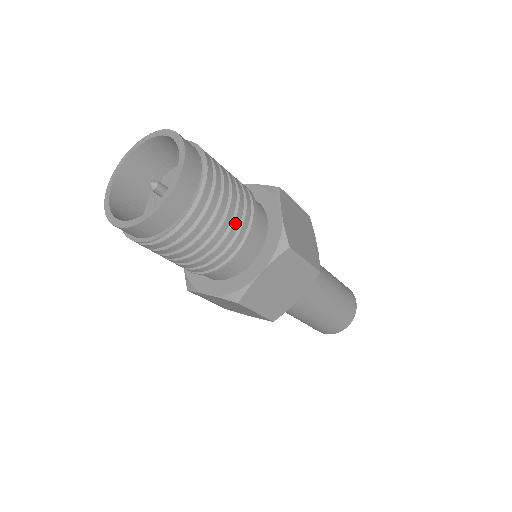
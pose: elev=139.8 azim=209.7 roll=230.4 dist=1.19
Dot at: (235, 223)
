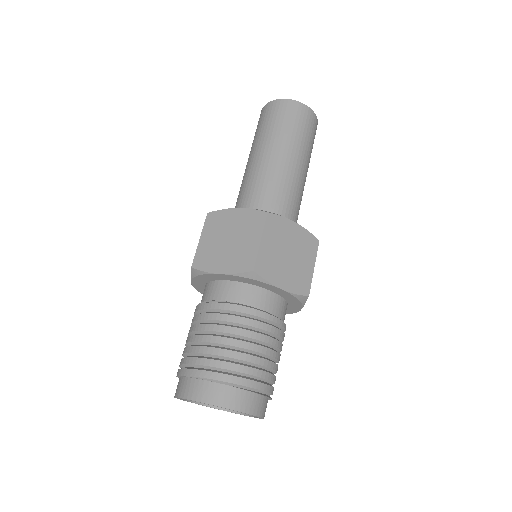
Dot at: (279, 347)
